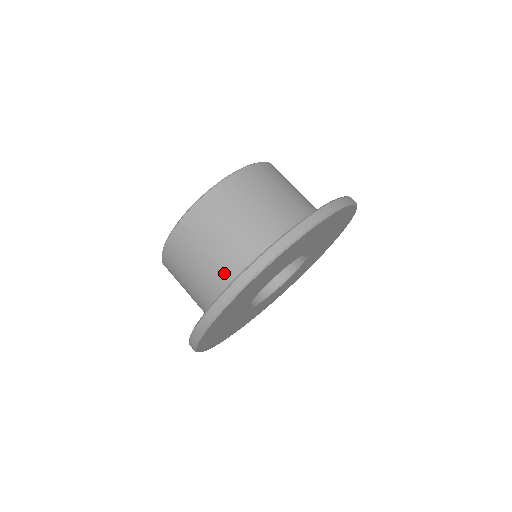
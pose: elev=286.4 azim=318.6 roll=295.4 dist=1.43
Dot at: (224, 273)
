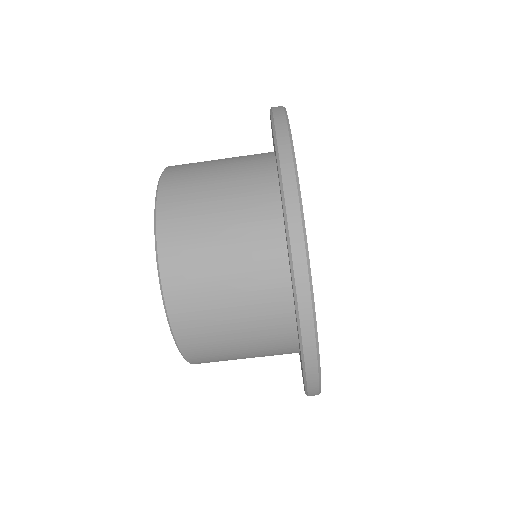
Dot at: (261, 269)
